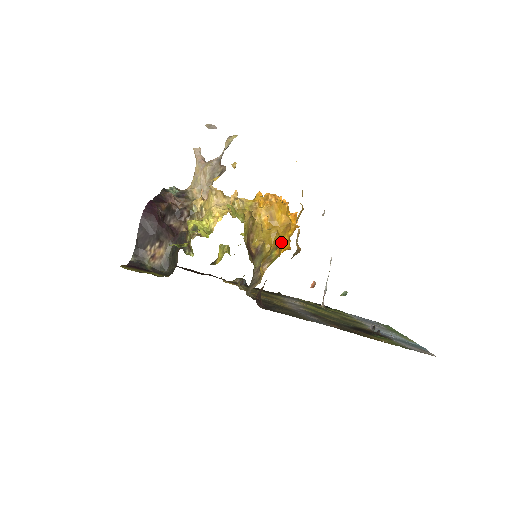
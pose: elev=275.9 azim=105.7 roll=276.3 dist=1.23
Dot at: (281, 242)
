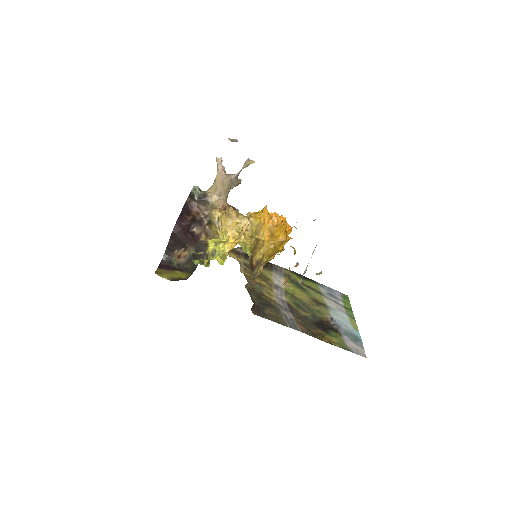
Dot at: (276, 251)
